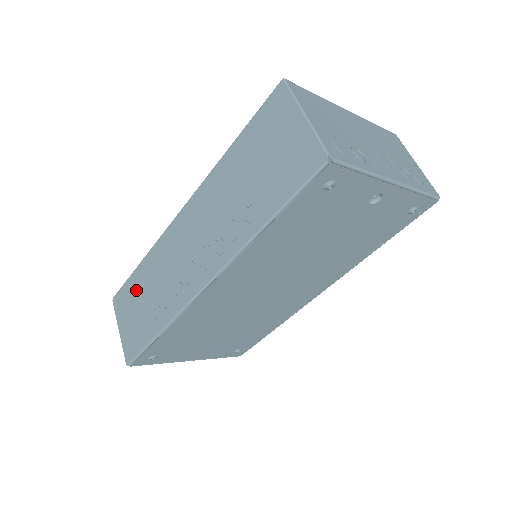
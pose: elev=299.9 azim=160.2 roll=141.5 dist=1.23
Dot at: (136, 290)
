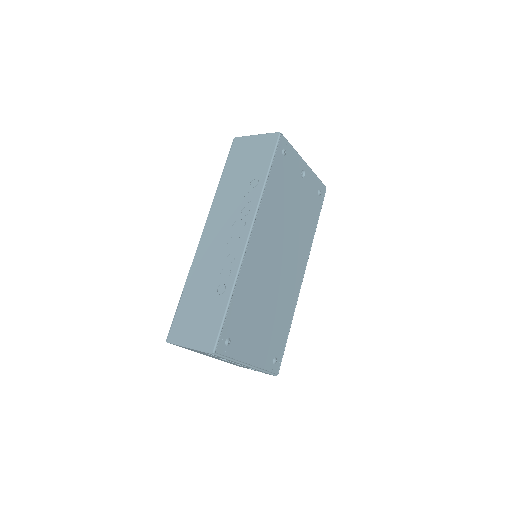
Dot at: (190, 305)
